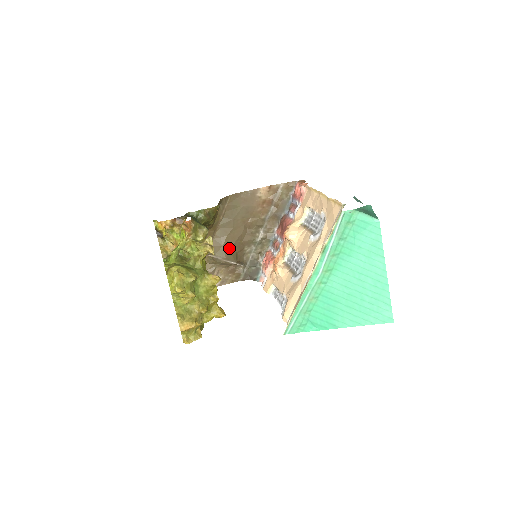
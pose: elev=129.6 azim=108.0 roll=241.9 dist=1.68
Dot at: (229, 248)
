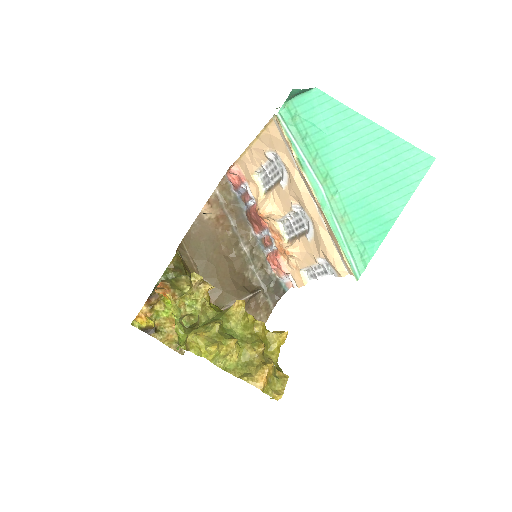
Dot at: (231, 288)
